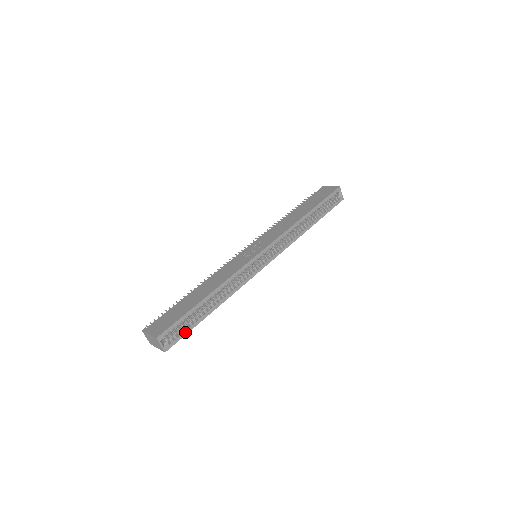
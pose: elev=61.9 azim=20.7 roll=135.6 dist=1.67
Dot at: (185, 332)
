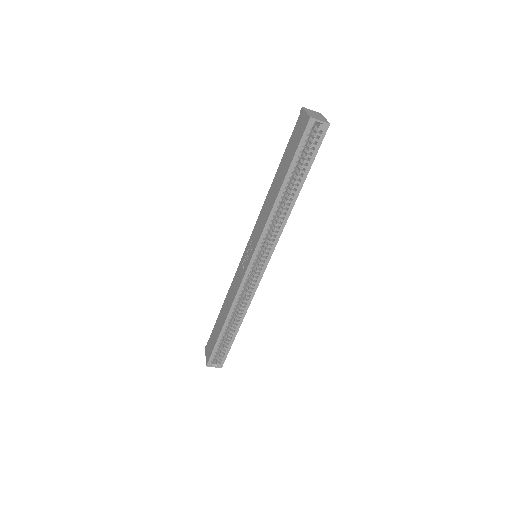
Dot at: (226, 351)
